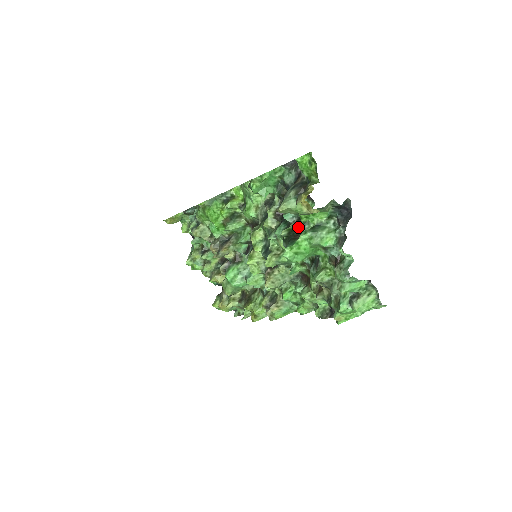
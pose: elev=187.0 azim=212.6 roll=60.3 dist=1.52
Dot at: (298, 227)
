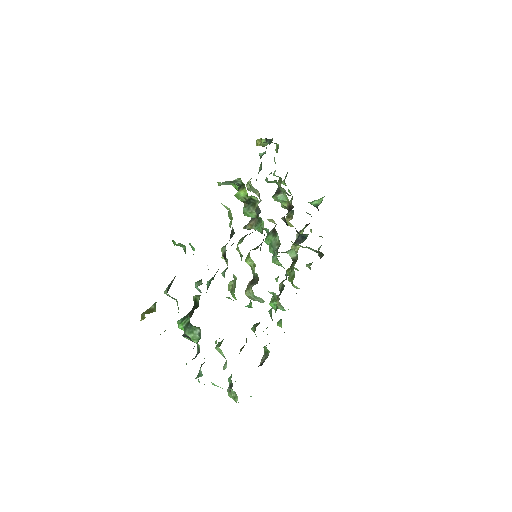
Dot at: (197, 304)
